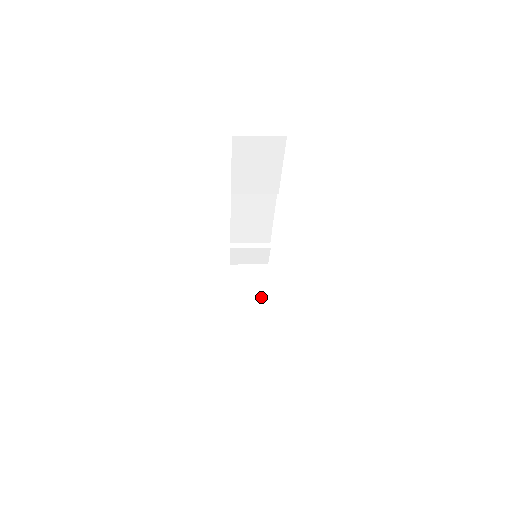
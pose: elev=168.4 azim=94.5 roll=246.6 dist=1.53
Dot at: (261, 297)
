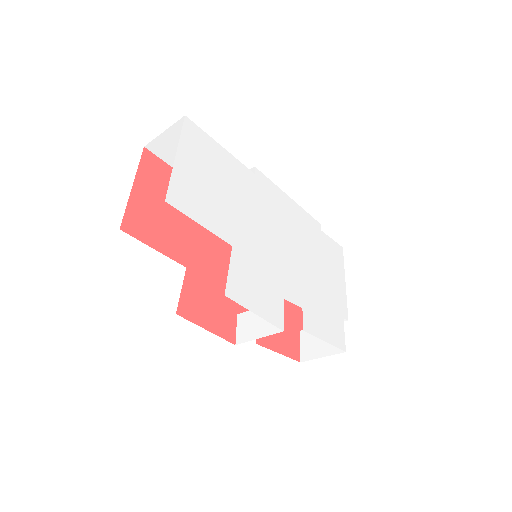
Dot at: occluded
